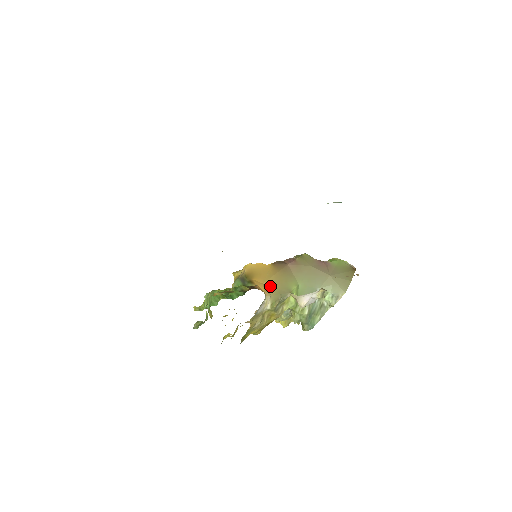
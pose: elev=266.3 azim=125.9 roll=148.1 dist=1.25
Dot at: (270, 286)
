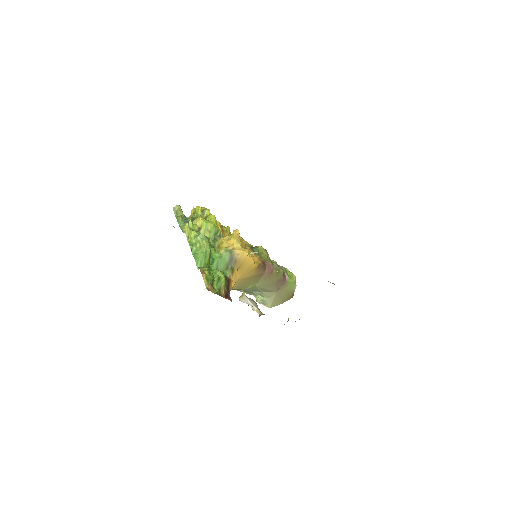
Dot at: (239, 282)
